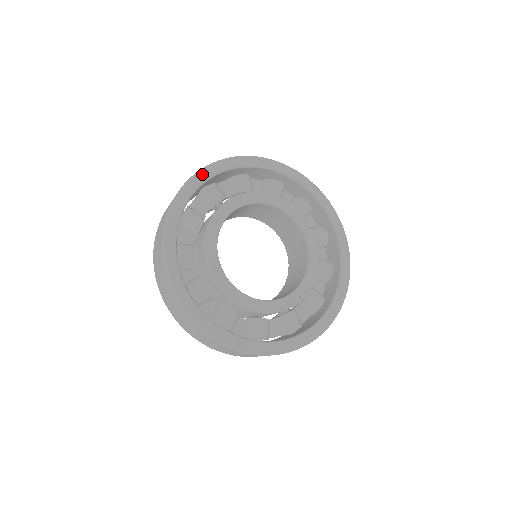
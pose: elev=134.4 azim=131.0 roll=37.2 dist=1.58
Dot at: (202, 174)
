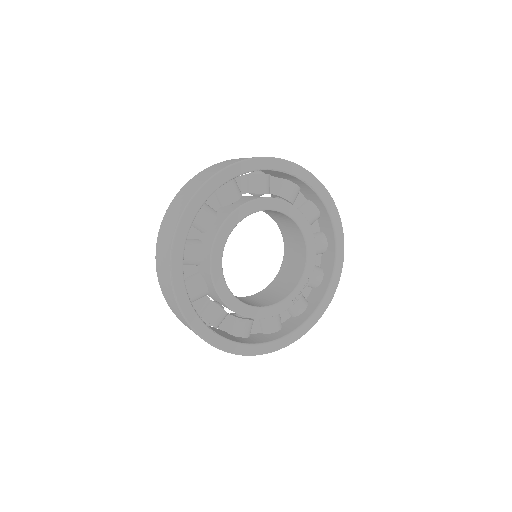
Dot at: (190, 209)
